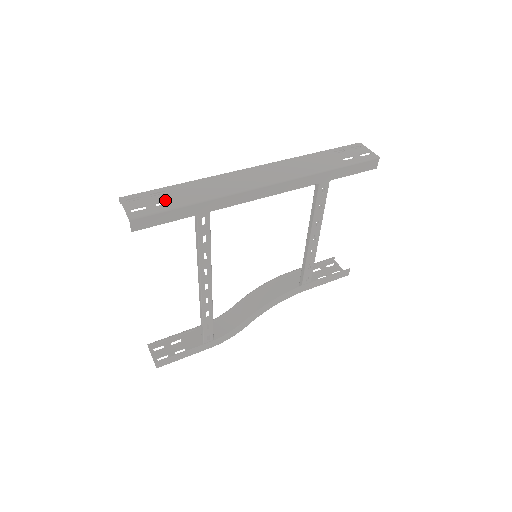
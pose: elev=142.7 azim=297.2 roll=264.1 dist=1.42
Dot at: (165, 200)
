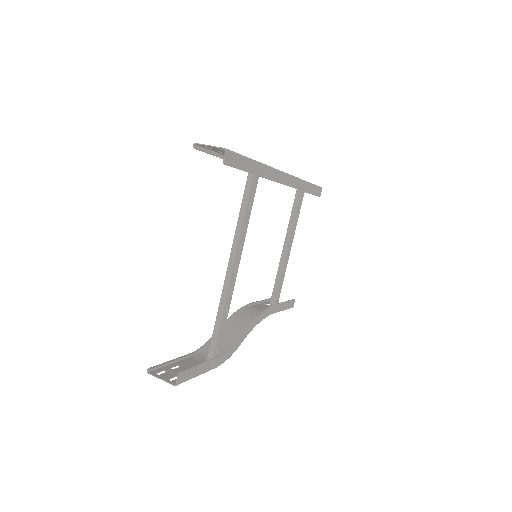
Dot at: occluded
